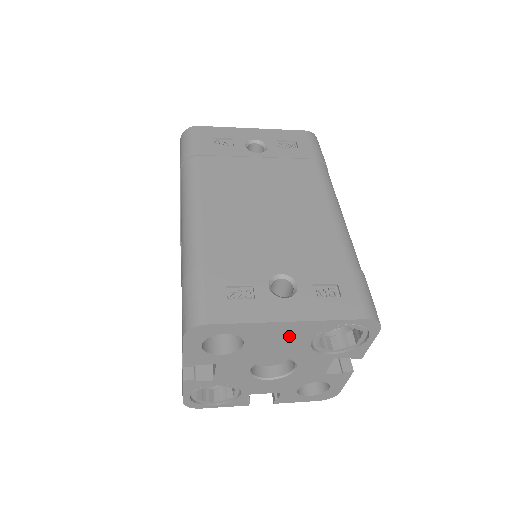
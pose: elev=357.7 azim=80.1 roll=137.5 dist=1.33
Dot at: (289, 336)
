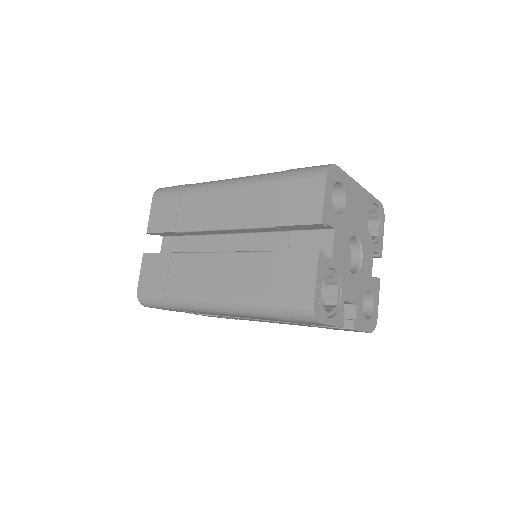
Dot at: (360, 205)
